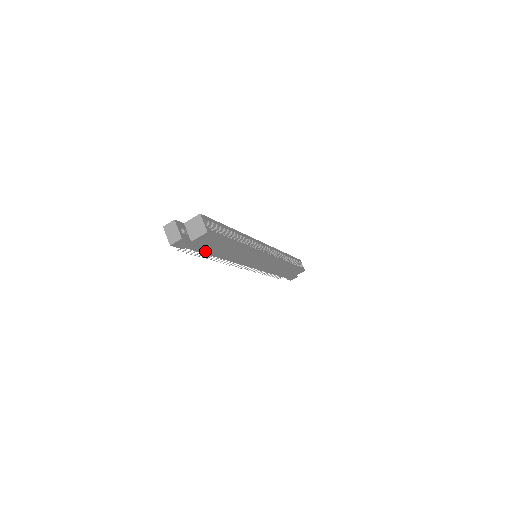
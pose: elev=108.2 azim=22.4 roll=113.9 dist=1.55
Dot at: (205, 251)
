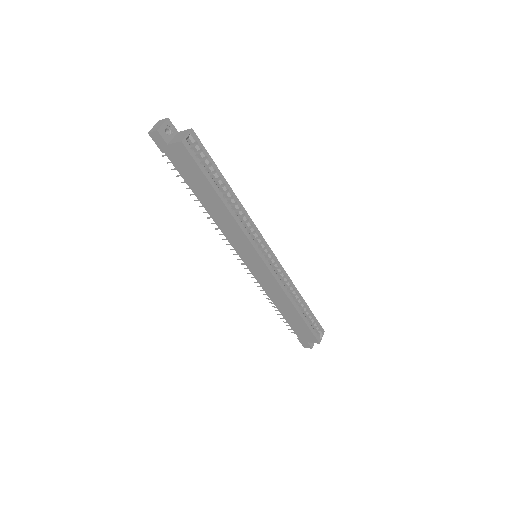
Dot at: (186, 178)
